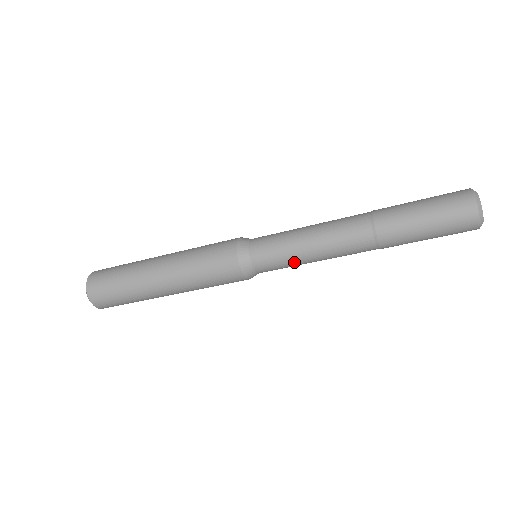
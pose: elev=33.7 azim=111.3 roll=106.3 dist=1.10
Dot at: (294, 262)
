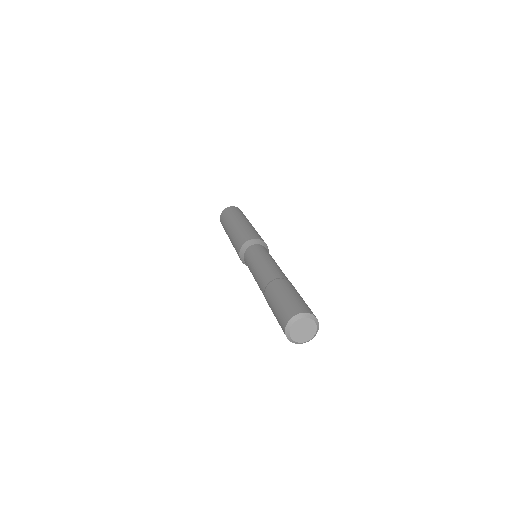
Dot at: occluded
